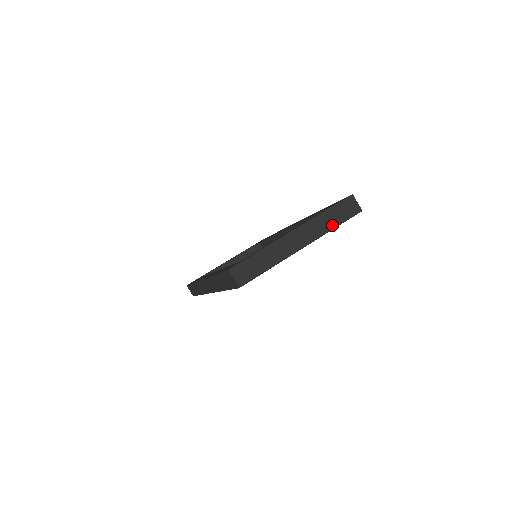
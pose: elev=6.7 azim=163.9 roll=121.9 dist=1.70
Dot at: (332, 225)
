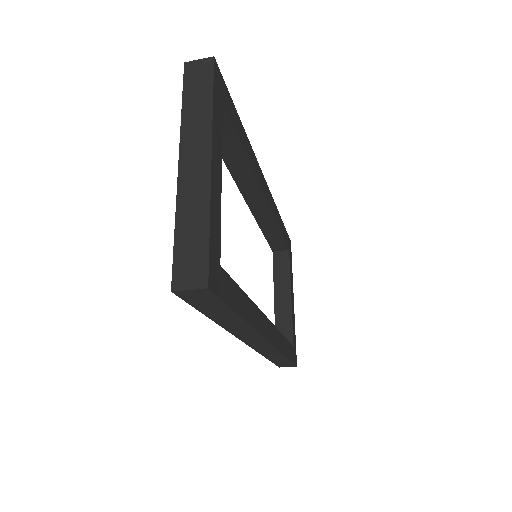
Dot at: (206, 106)
